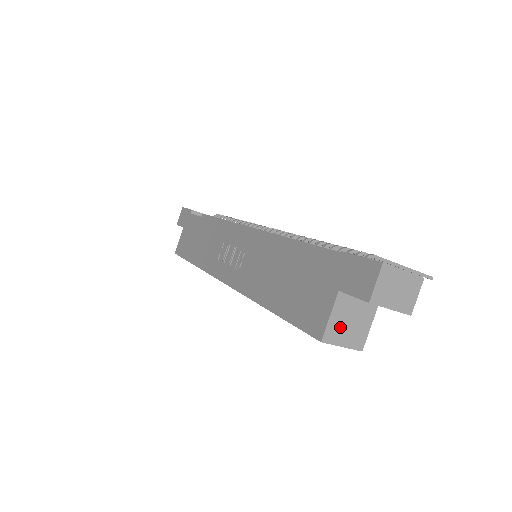
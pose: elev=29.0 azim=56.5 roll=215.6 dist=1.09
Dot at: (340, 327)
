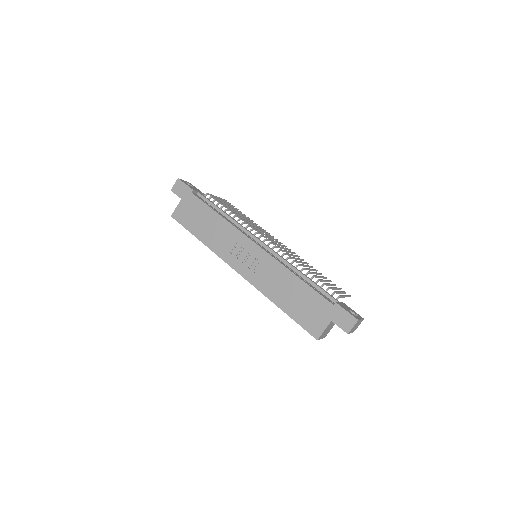
Dot at: (324, 333)
